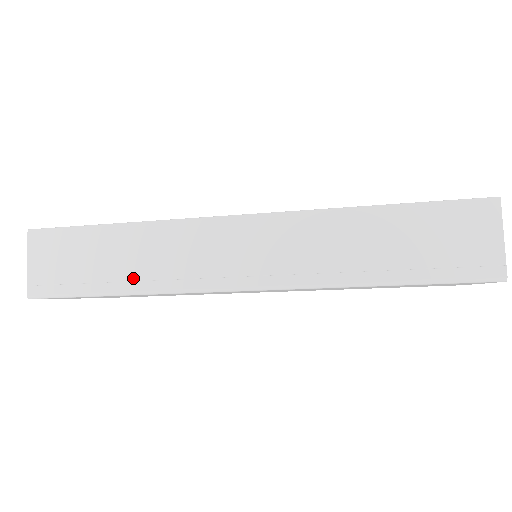
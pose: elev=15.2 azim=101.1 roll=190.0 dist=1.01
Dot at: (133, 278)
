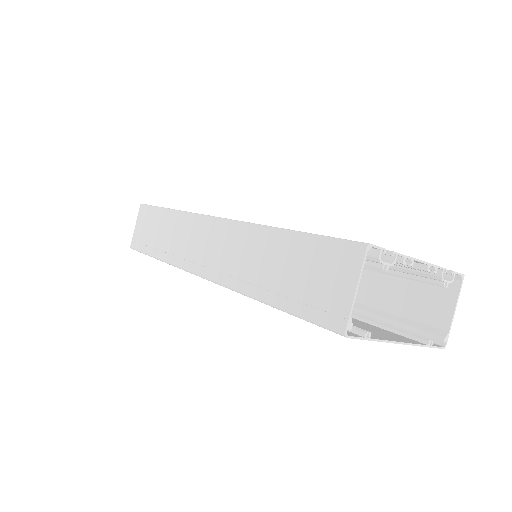
Dot at: (163, 249)
